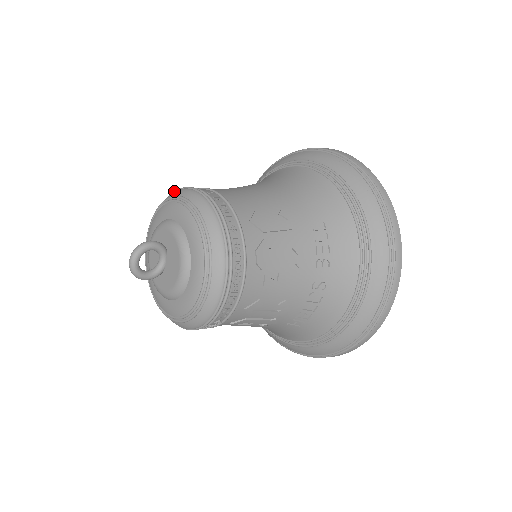
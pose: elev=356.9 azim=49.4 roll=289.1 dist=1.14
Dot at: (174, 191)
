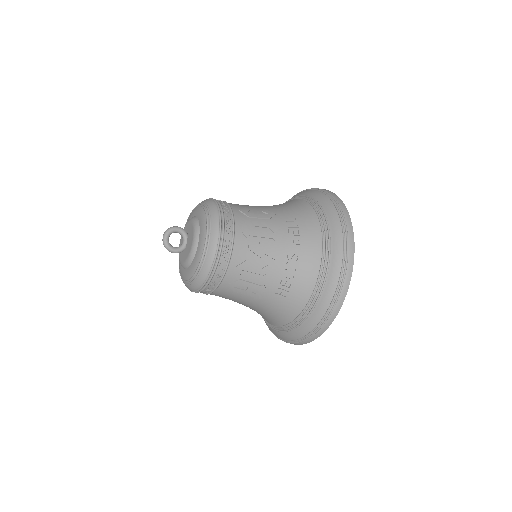
Dot at: occluded
